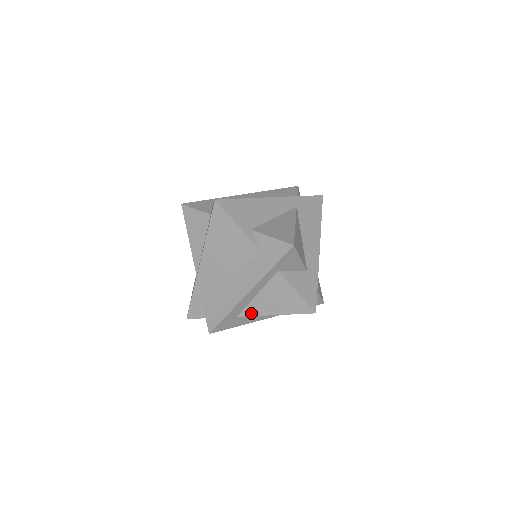
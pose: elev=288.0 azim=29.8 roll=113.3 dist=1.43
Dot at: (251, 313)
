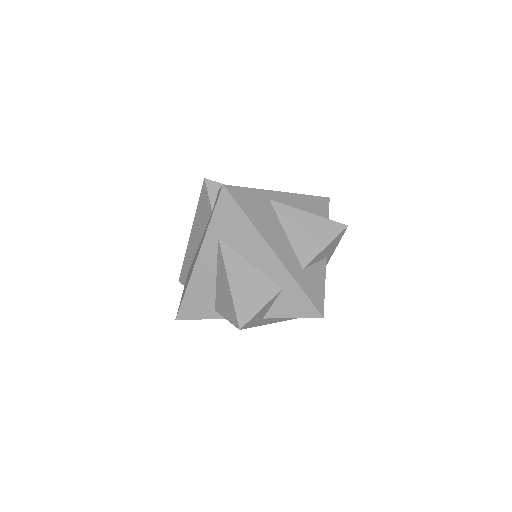
Dot at: occluded
